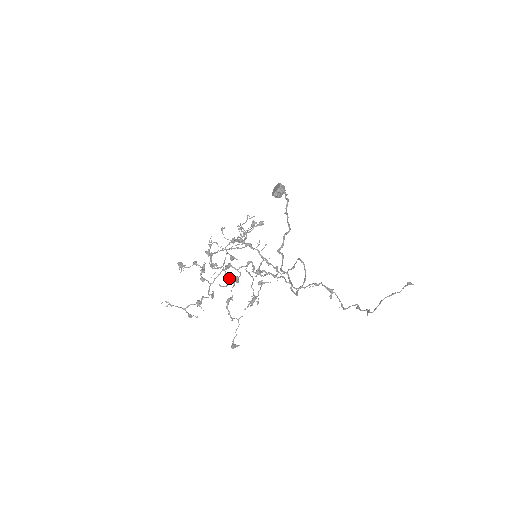
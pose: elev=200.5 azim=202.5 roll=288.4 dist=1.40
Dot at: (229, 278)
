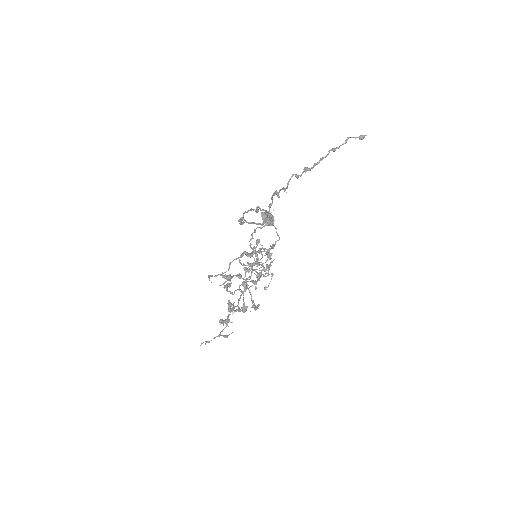
Dot at: (227, 277)
